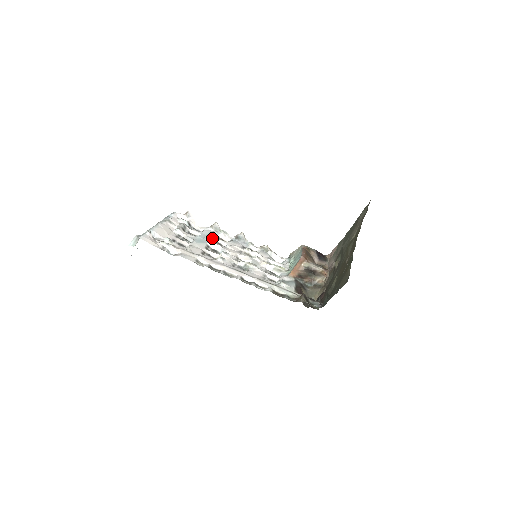
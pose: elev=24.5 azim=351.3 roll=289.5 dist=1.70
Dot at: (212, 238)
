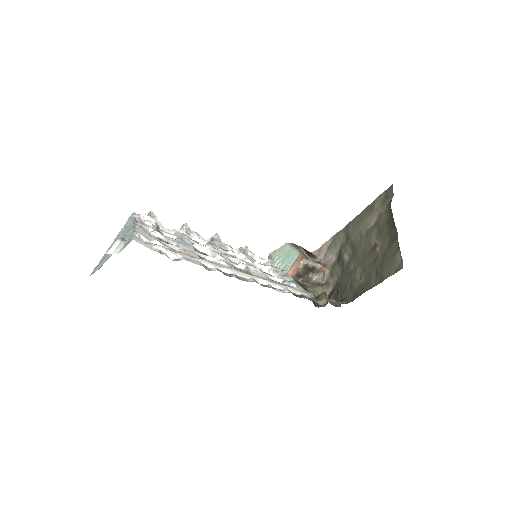
Dot at: (191, 241)
